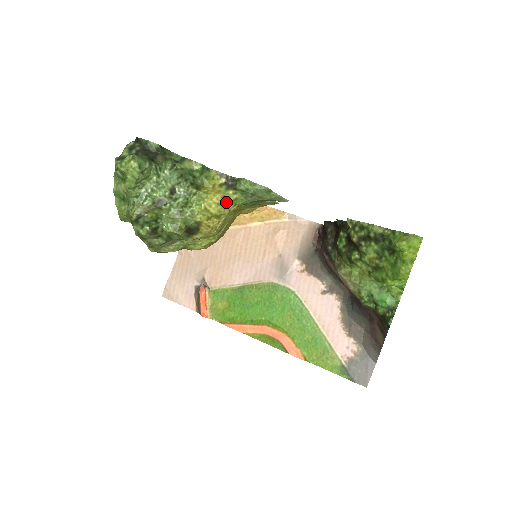
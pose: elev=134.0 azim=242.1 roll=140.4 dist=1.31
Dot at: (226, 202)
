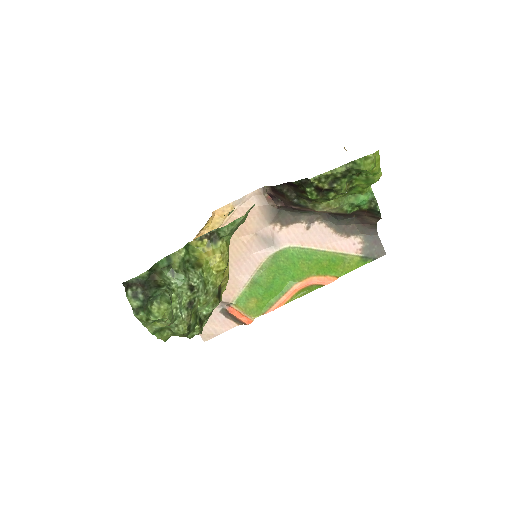
Dot at: (225, 252)
